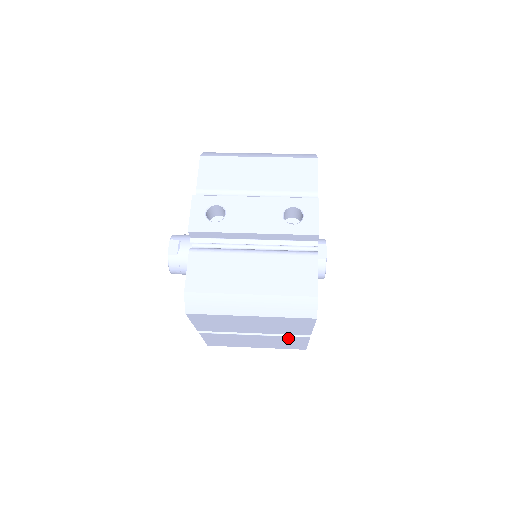
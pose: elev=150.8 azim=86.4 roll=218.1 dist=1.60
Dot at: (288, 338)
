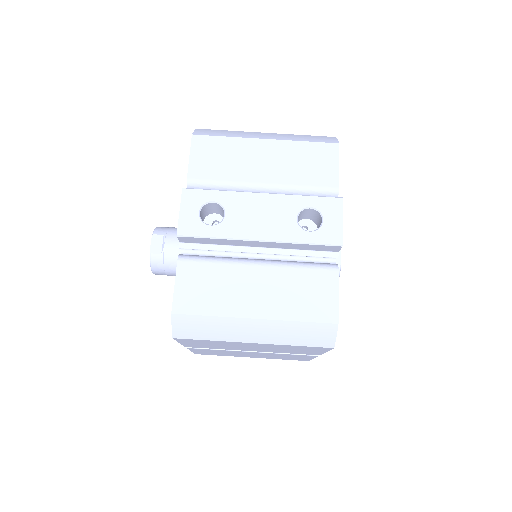
Dot at: (292, 355)
